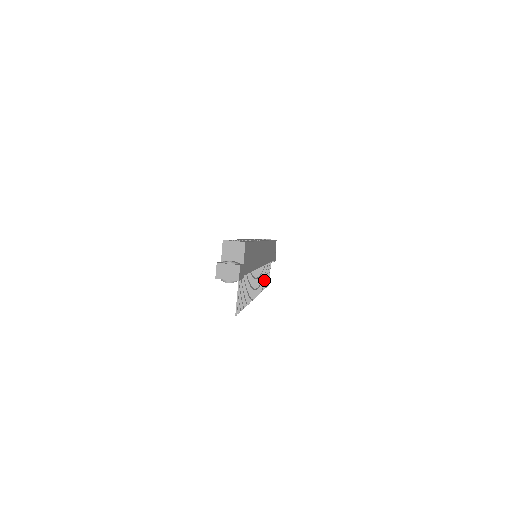
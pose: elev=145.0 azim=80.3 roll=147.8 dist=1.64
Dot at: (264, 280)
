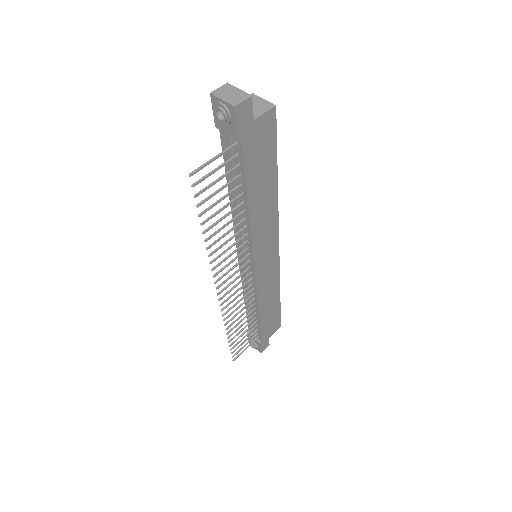
Dot at: (237, 324)
